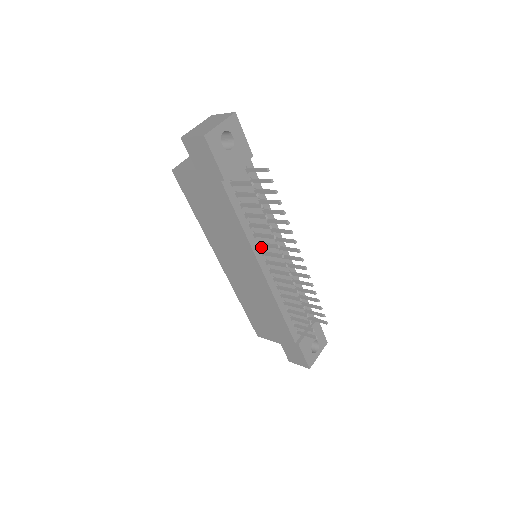
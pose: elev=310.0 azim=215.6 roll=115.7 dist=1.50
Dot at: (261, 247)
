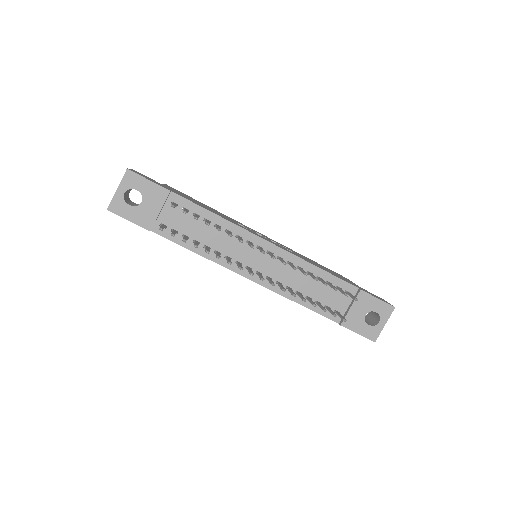
Dot at: (234, 259)
